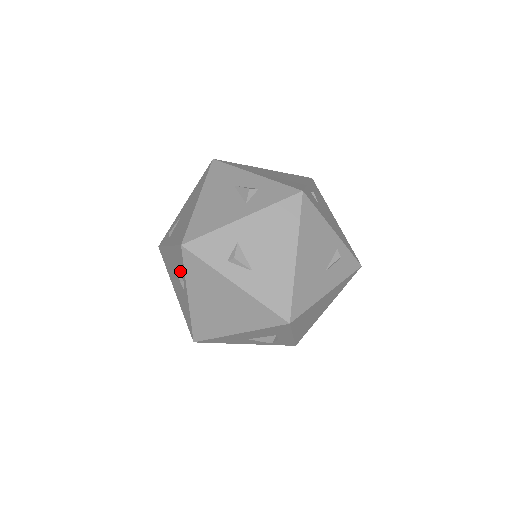
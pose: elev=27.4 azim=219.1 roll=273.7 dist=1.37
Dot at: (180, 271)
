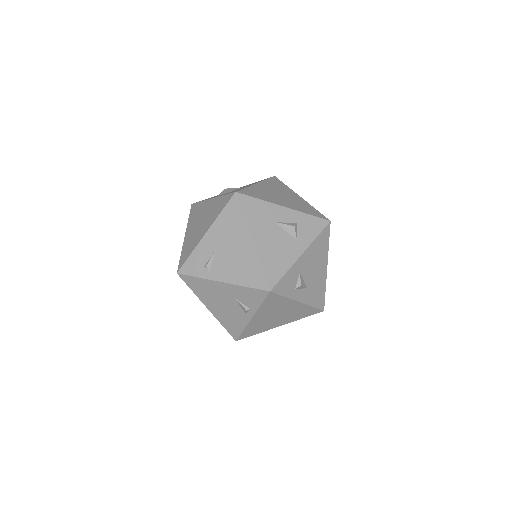
Dot at: (246, 302)
